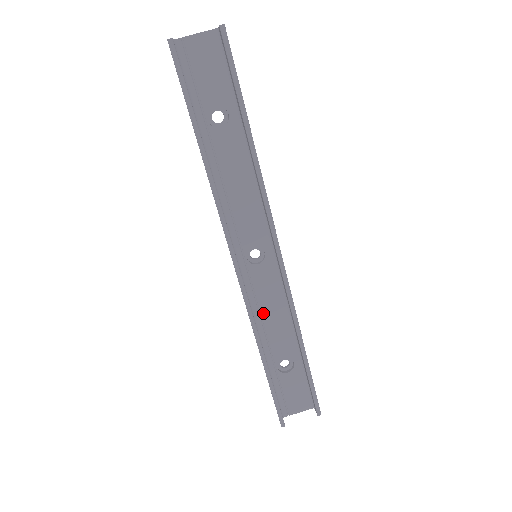
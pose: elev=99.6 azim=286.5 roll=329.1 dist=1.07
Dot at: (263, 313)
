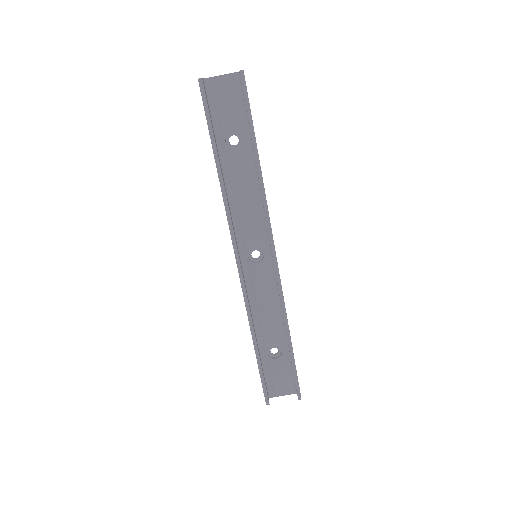
Dot at: (258, 305)
